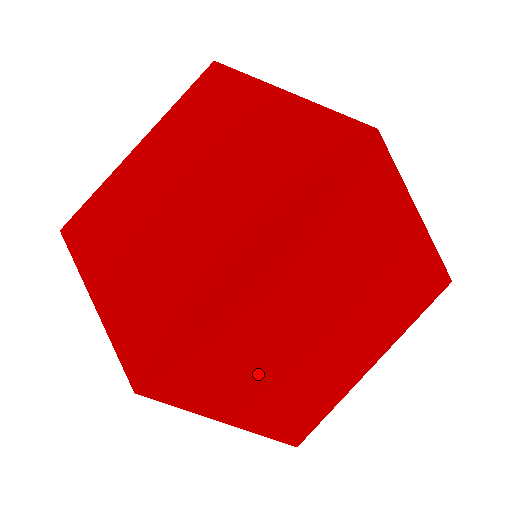
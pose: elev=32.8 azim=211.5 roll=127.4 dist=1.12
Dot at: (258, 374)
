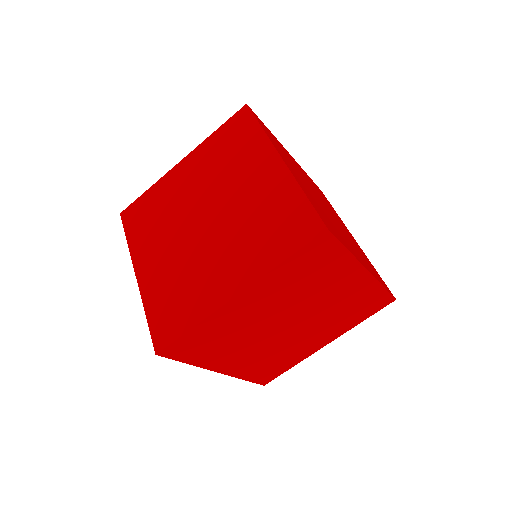
Dot at: (236, 348)
